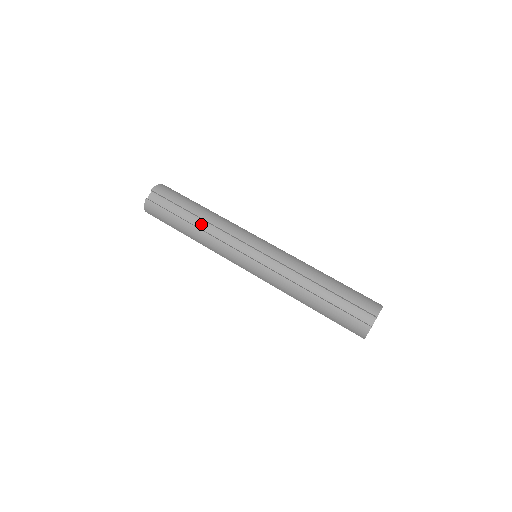
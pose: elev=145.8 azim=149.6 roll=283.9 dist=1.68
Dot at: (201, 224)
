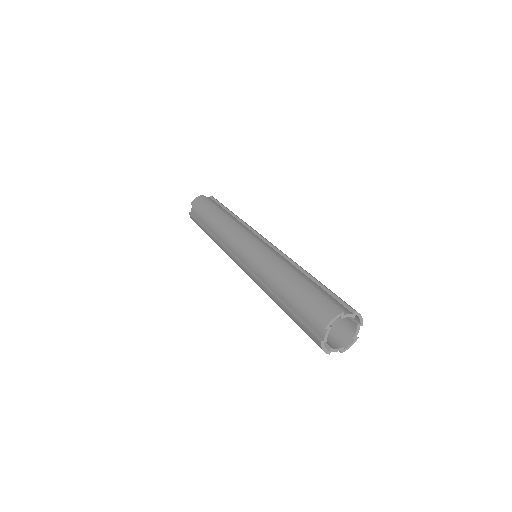
Dot at: (214, 230)
